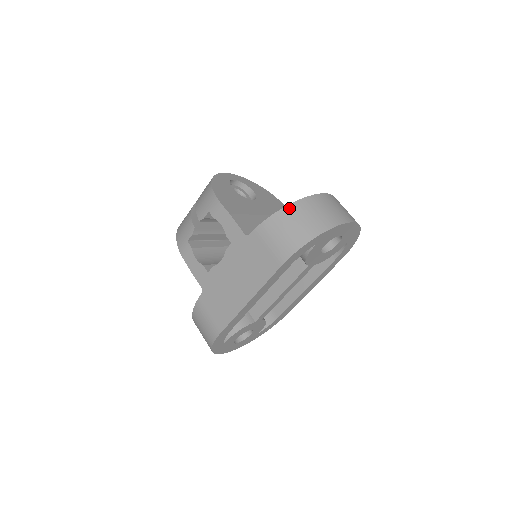
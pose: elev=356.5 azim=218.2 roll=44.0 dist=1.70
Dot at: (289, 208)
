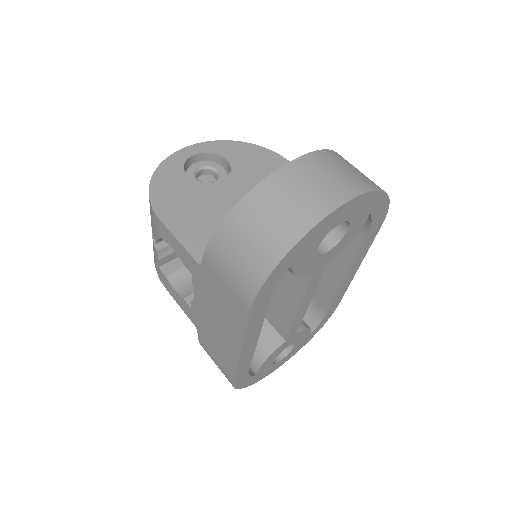
Dot at: (232, 216)
